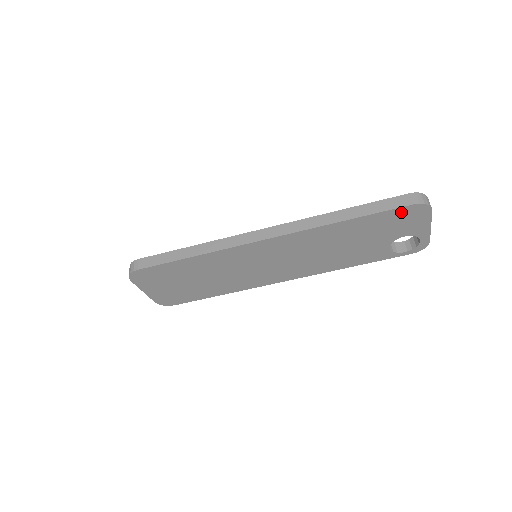
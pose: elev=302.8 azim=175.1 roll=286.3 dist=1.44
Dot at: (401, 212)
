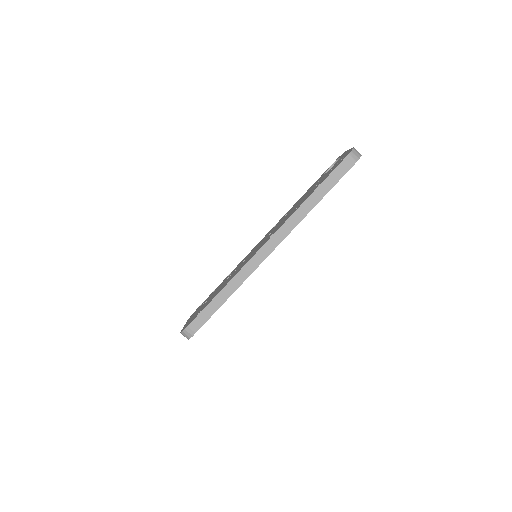
Dot at: occluded
